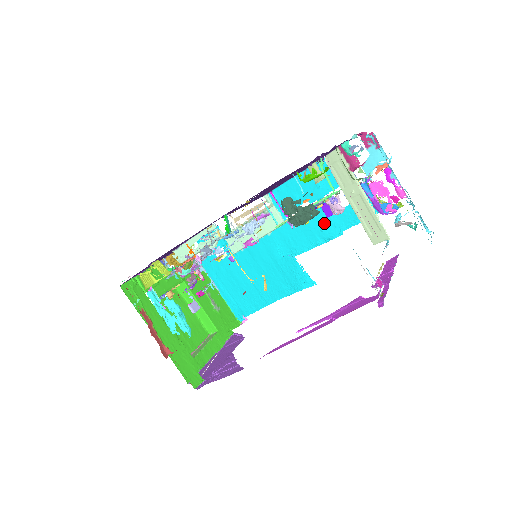
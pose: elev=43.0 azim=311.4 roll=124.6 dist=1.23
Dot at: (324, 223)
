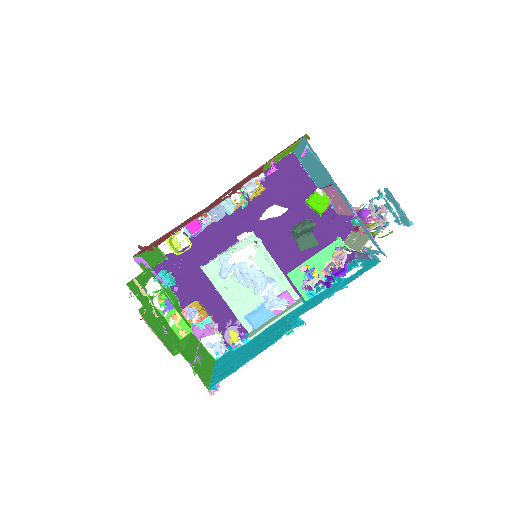
Dot at: (334, 288)
